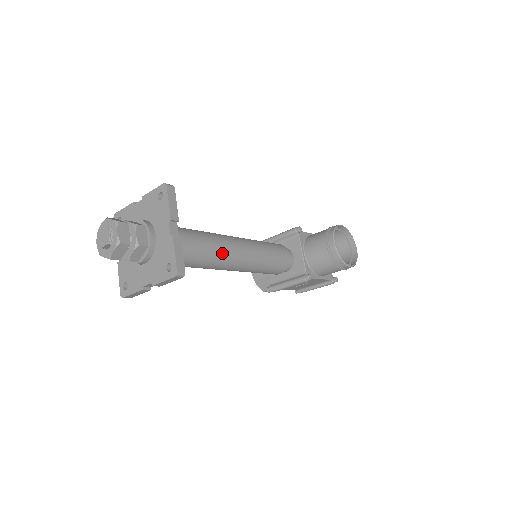
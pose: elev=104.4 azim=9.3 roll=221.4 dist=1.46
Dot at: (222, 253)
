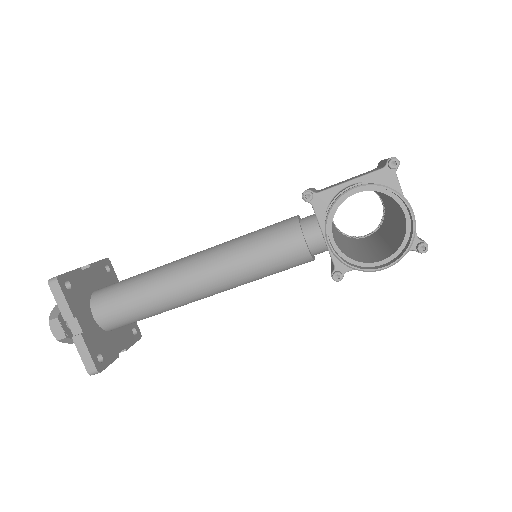
Dot at: (175, 297)
